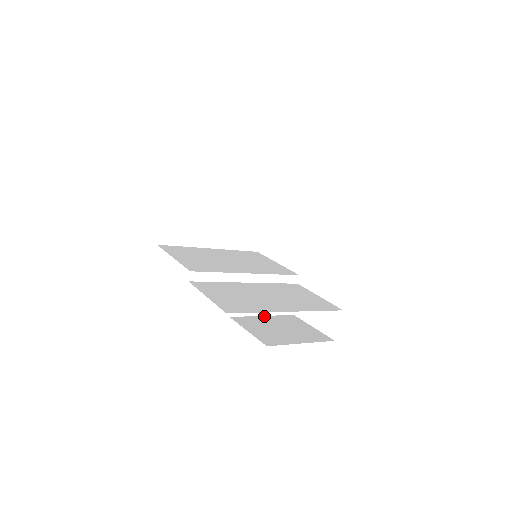
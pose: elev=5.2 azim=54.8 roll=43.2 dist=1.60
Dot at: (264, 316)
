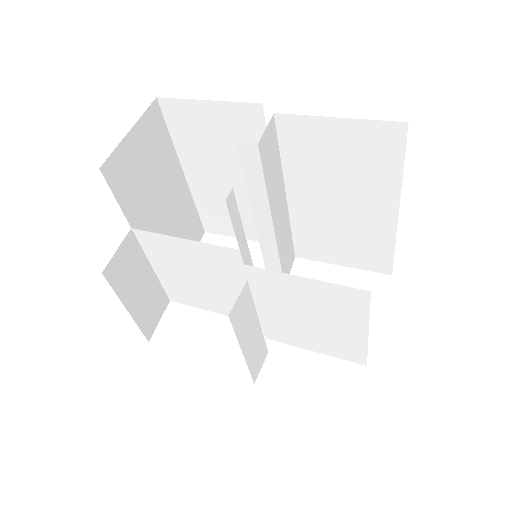
Dot at: (245, 354)
